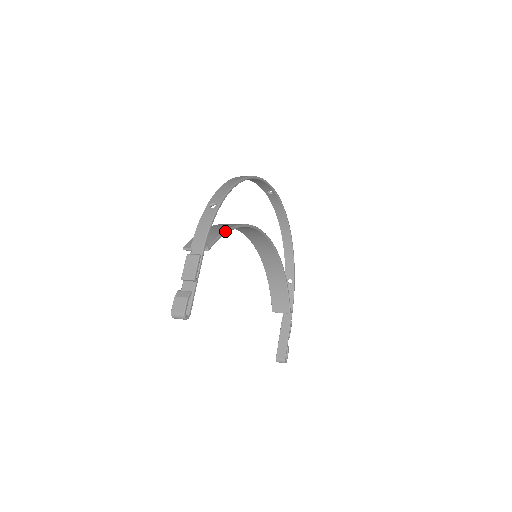
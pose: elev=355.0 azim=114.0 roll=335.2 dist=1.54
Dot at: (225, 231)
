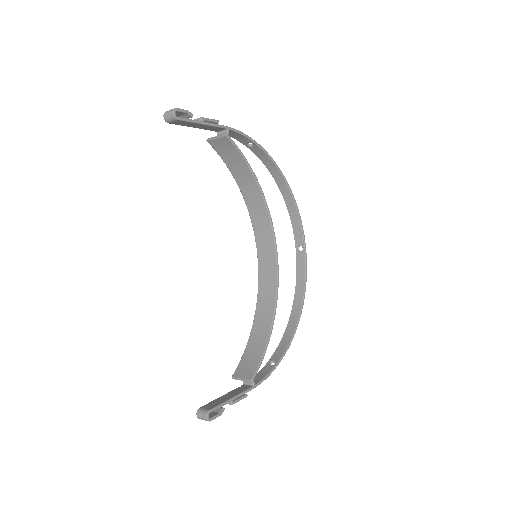
Dot at: occluded
